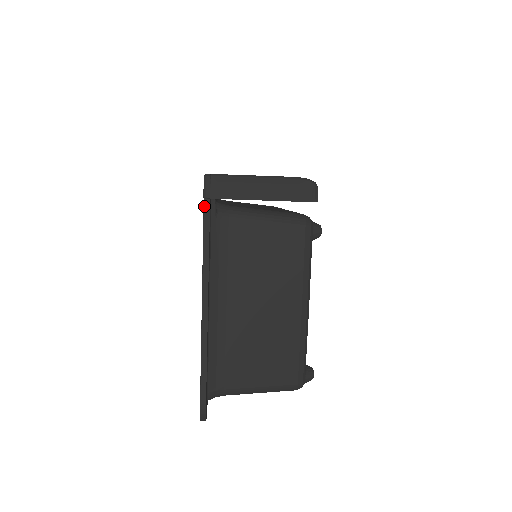
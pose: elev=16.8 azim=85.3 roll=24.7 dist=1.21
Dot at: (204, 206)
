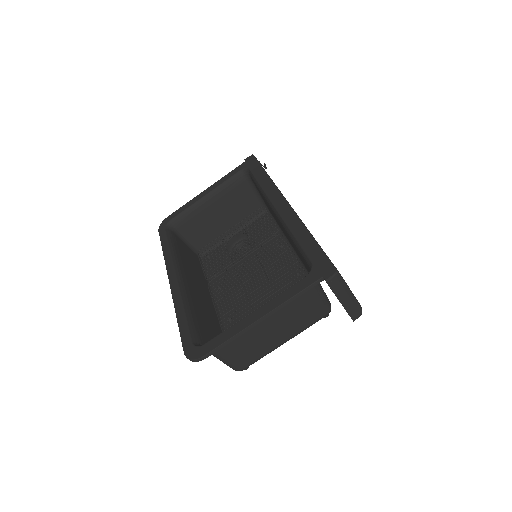
Dot at: (318, 280)
